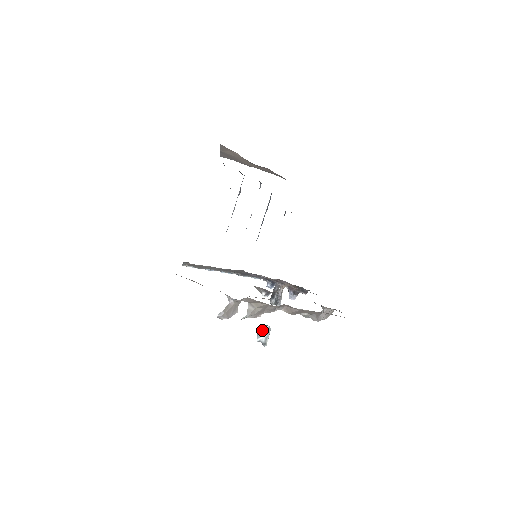
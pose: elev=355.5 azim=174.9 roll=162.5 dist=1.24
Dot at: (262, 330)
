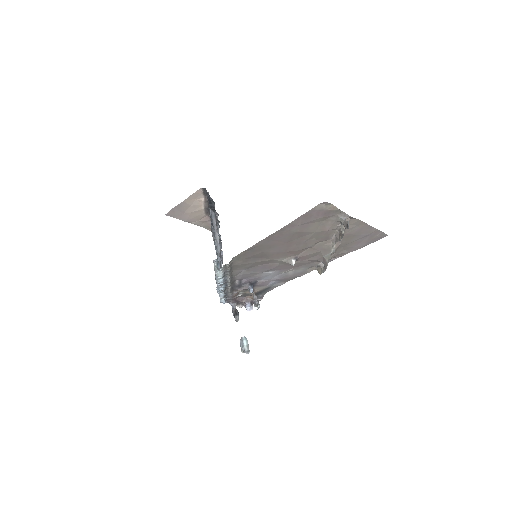
Dot at: (242, 341)
